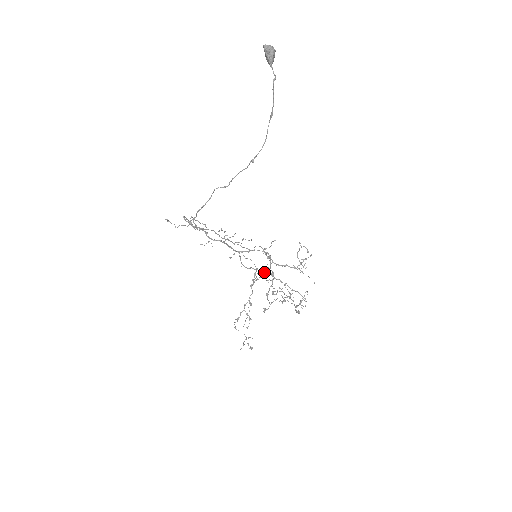
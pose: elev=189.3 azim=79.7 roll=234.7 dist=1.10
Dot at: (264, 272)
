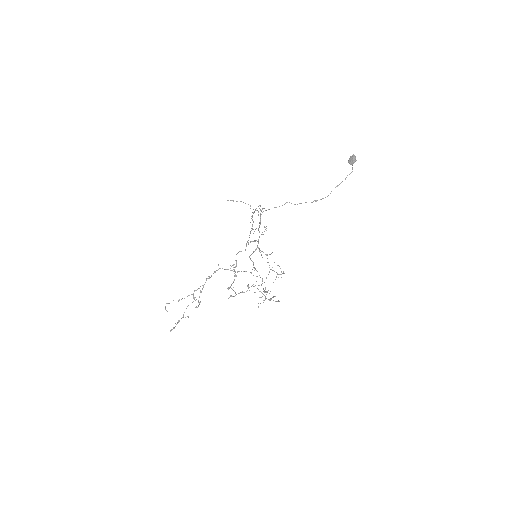
Dot at: occluded
